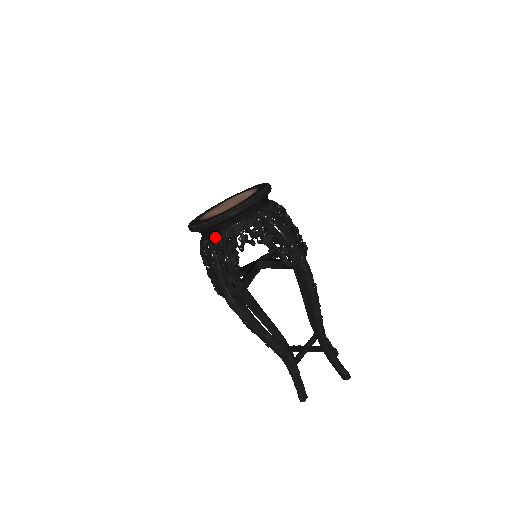
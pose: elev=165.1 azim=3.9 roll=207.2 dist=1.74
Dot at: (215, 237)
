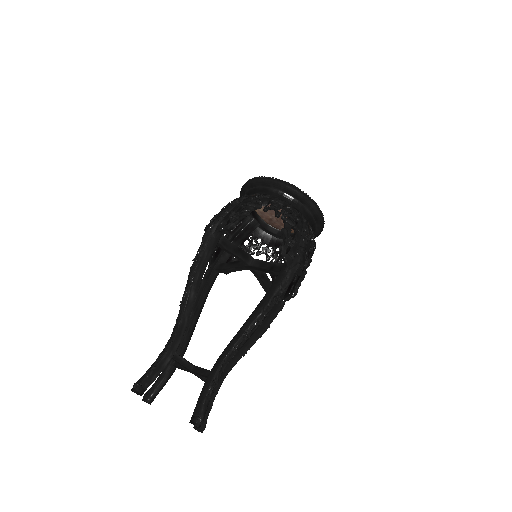
Dot at: (256, 194)
